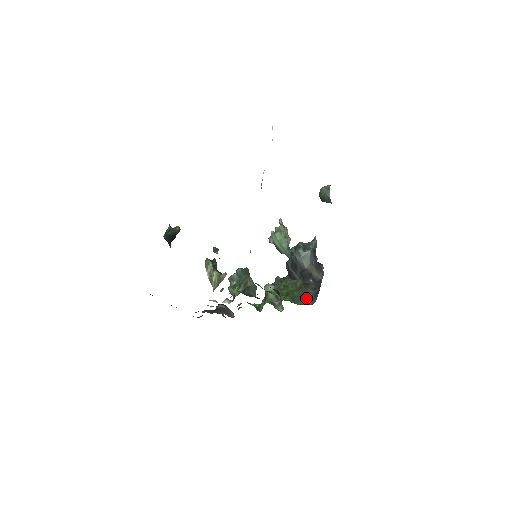
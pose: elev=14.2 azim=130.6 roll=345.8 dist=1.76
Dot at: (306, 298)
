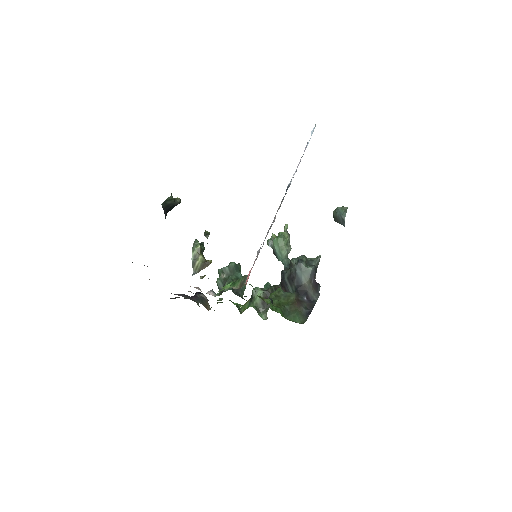
Dot at: (297, 315)
